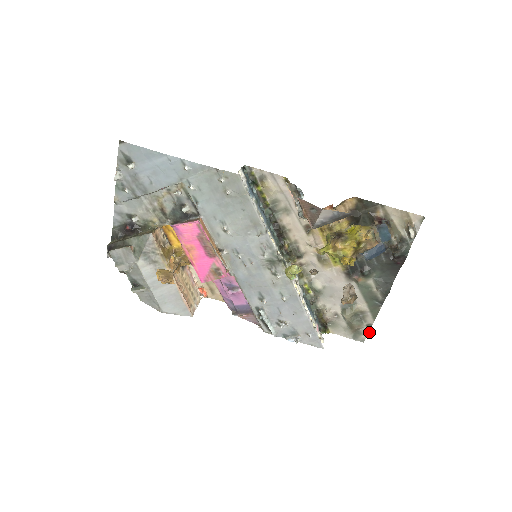
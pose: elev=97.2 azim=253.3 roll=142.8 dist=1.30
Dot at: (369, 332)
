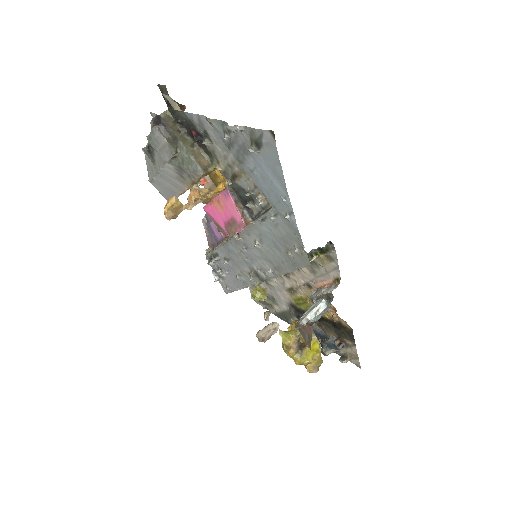
Dot at: occluded
